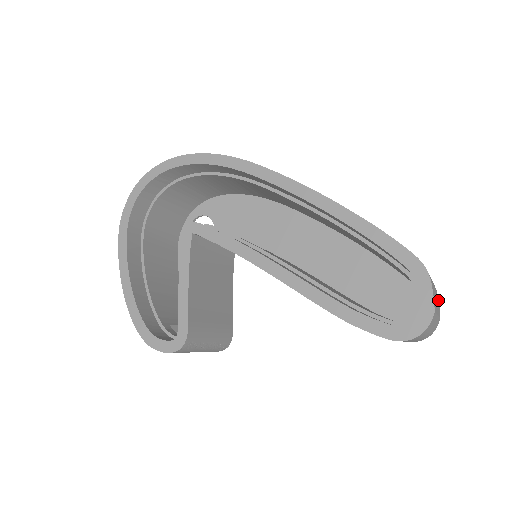
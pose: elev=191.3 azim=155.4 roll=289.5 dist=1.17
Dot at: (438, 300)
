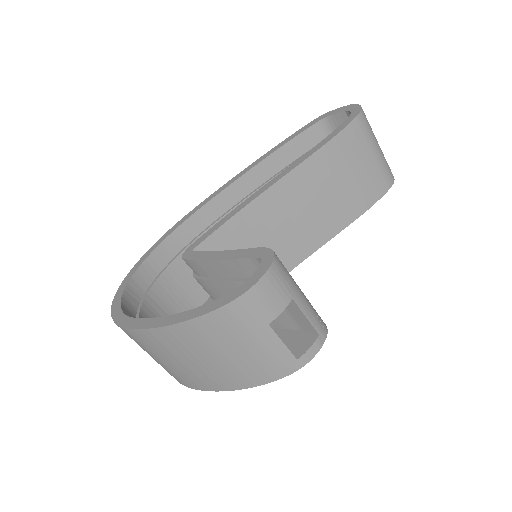
Dot at: occluded
